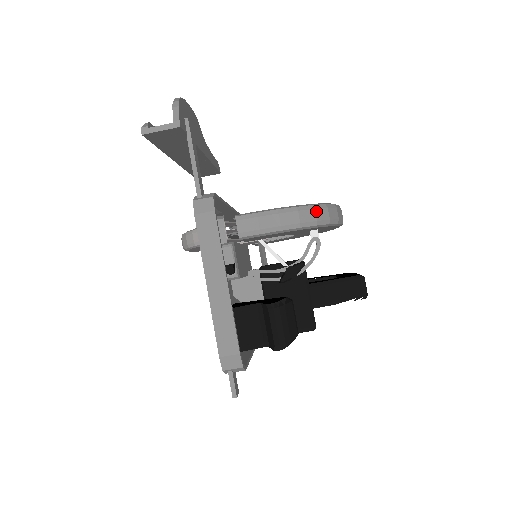
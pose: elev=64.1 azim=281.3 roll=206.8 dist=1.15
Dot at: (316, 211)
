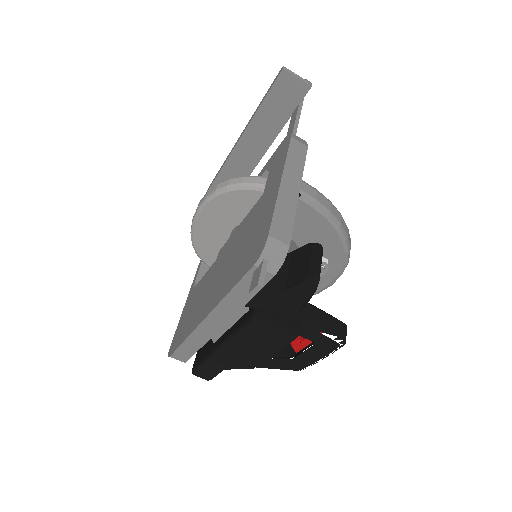
Dot at: (348, 231)
